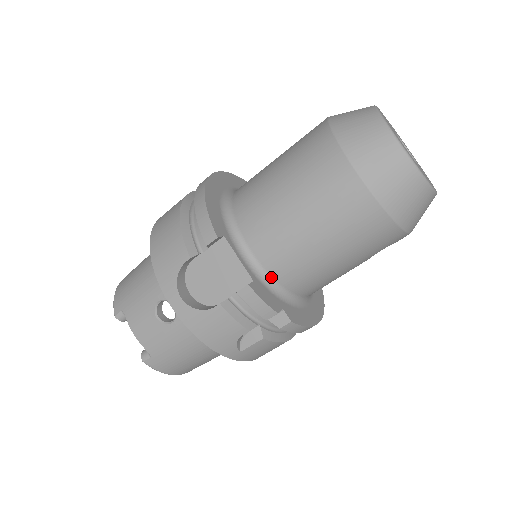
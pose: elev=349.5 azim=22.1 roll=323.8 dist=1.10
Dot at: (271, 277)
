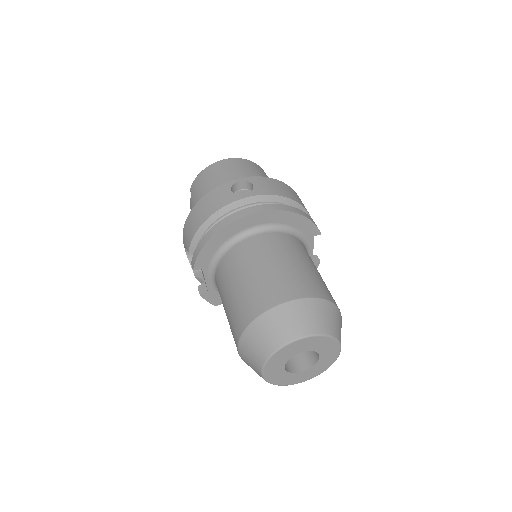
Dot at: occluded
